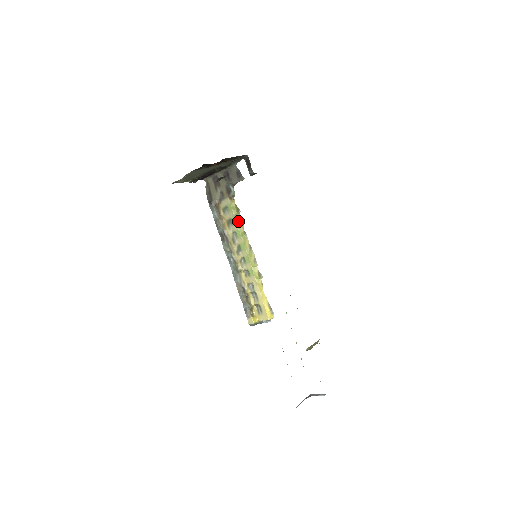
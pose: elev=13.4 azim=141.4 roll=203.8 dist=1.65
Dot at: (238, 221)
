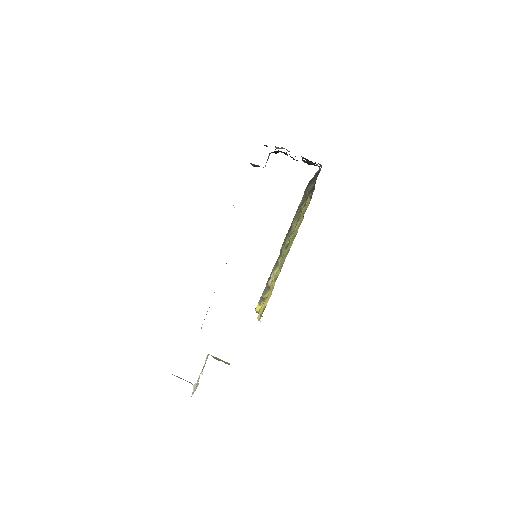
Dot at: (301, 222)
